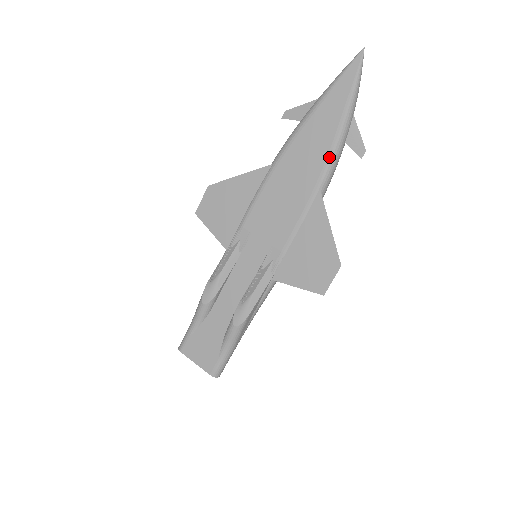
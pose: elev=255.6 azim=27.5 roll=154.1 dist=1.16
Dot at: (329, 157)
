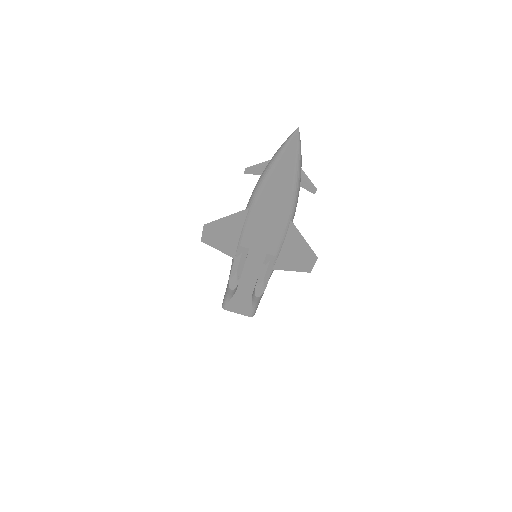
Dot at: (292, 201)
